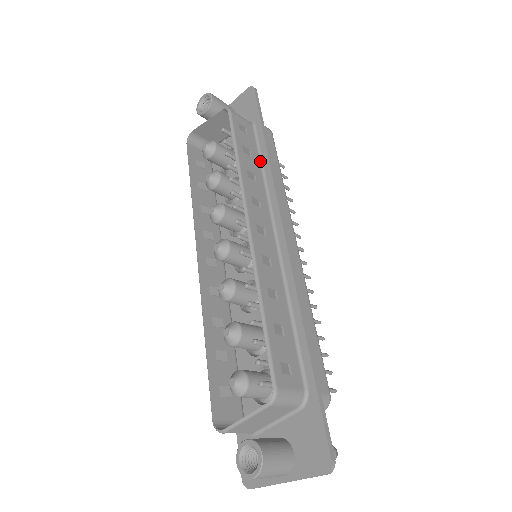
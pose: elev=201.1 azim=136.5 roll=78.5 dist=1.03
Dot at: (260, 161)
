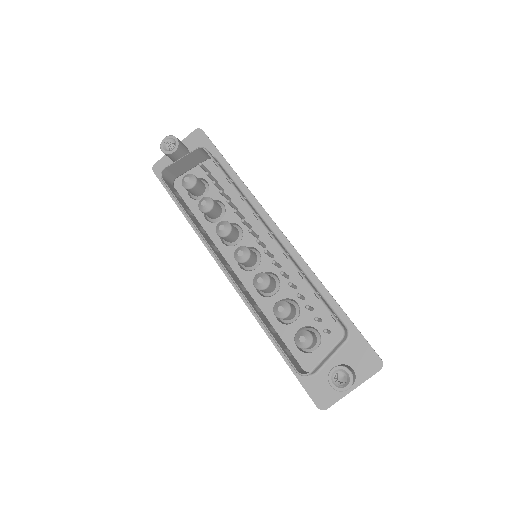
Dot at: (236, 185)
